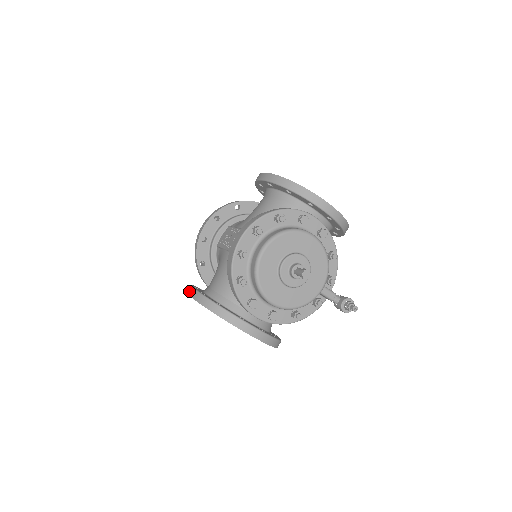
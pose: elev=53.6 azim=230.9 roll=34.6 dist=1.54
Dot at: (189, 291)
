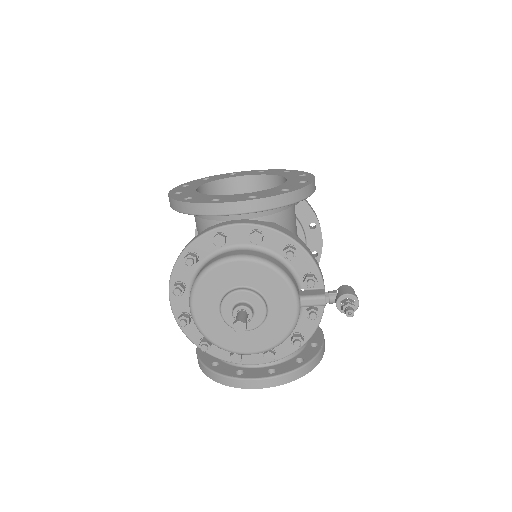
Dot at: occluded
